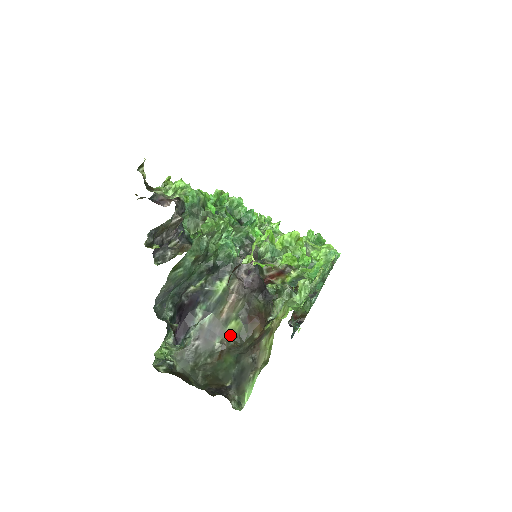
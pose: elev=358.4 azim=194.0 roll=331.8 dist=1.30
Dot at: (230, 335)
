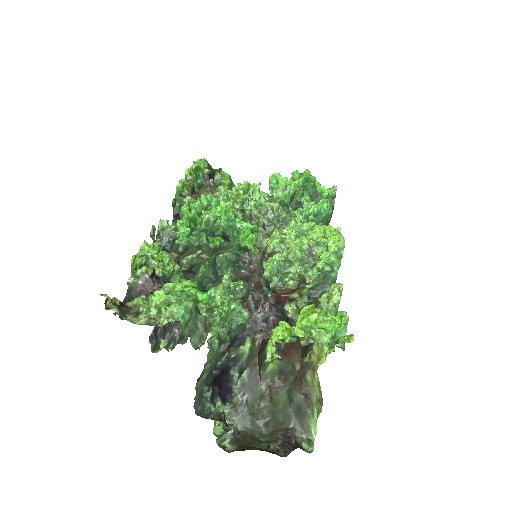
Dot at: (272, 375)
